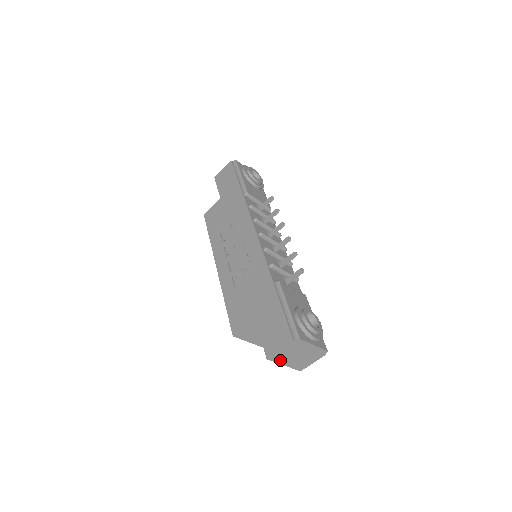
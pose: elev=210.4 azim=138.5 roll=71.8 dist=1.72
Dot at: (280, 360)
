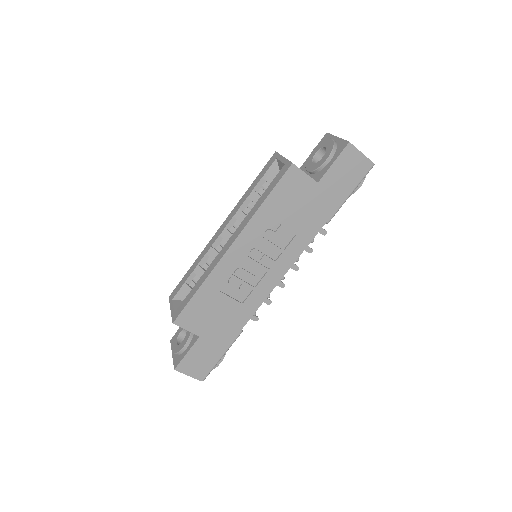
Dot at: occluded
